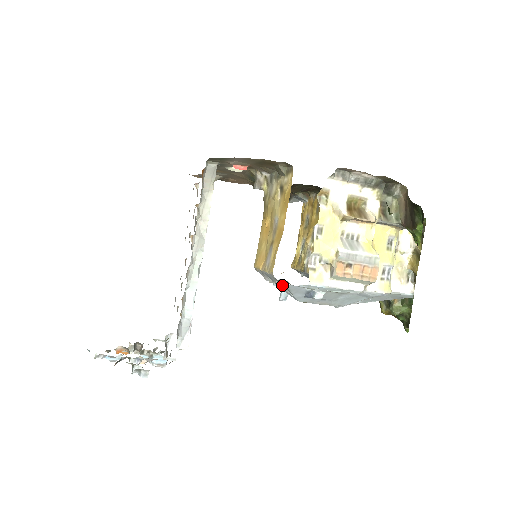
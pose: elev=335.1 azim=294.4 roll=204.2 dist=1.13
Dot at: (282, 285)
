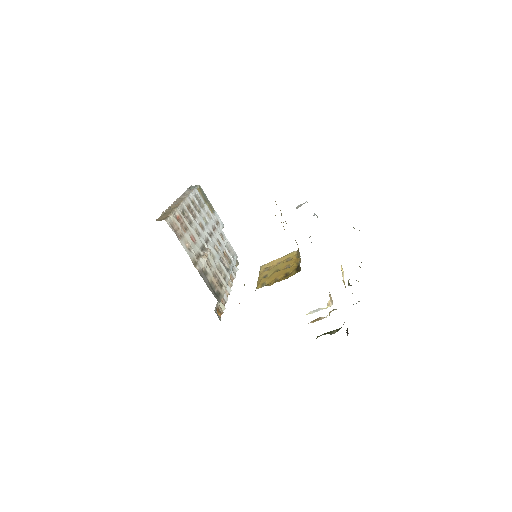
Dot at: occluded
